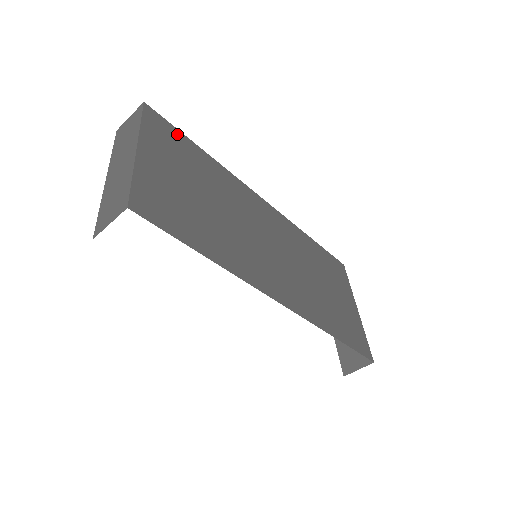
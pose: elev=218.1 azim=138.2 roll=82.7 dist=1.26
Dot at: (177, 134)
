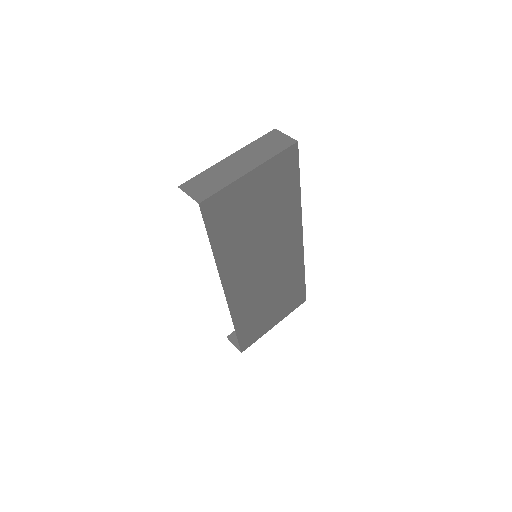
Dot at: (294, 171)
